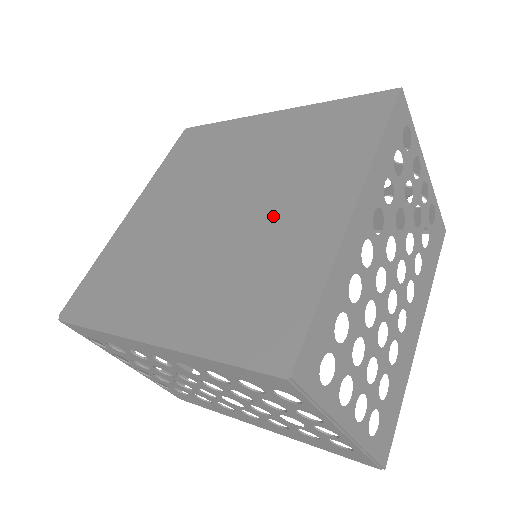
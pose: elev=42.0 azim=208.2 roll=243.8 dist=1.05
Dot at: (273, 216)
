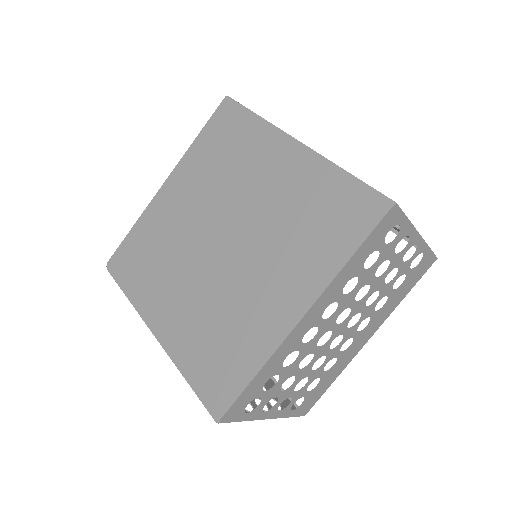
Dot at: (252, 281)
